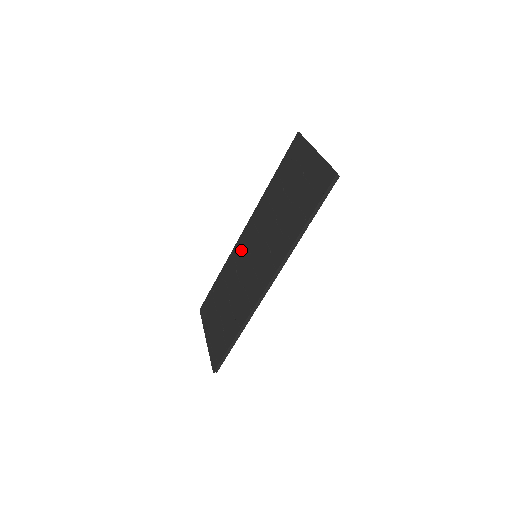
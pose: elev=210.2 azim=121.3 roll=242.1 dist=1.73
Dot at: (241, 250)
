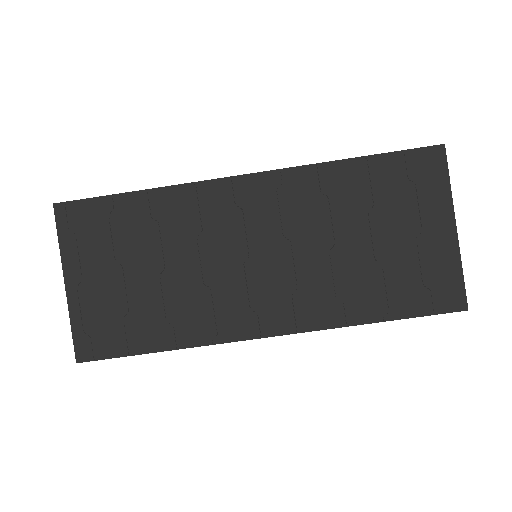
Dot at: (225, 210)
